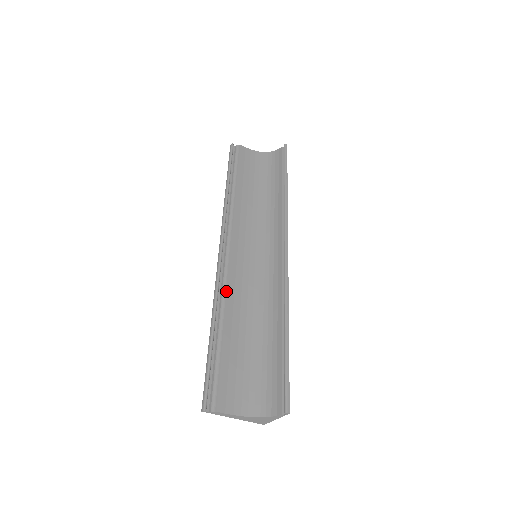
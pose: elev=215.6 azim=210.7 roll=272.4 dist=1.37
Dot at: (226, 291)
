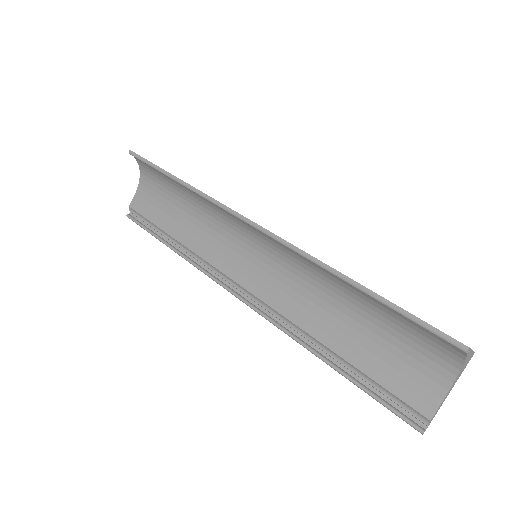
Dot at: (288, 321)
